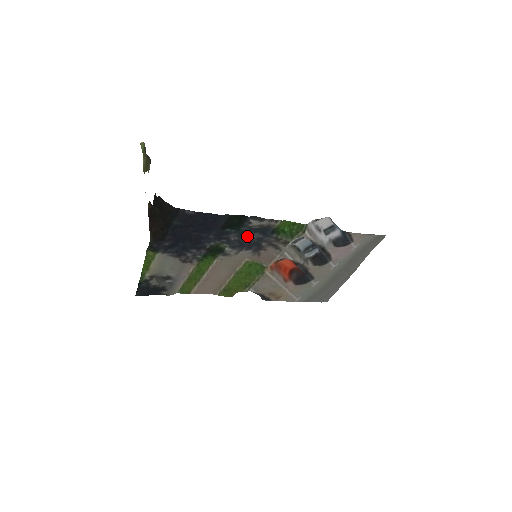
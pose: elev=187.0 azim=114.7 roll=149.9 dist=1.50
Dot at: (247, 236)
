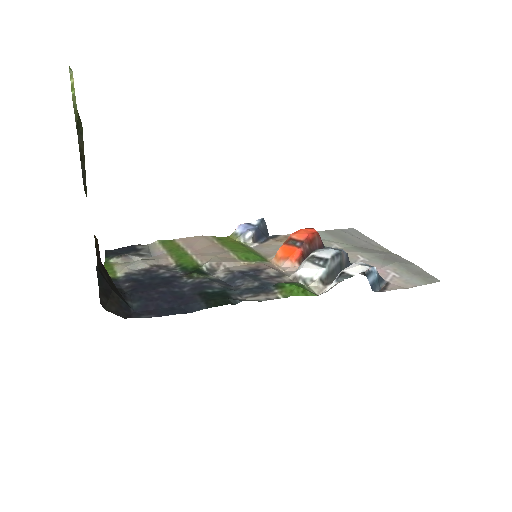
Dot at: (237, 288)
